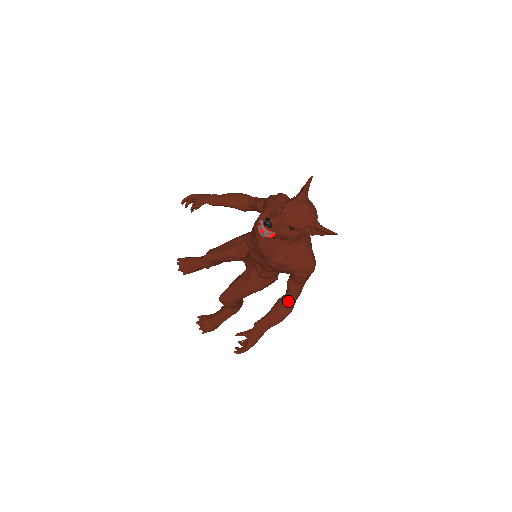
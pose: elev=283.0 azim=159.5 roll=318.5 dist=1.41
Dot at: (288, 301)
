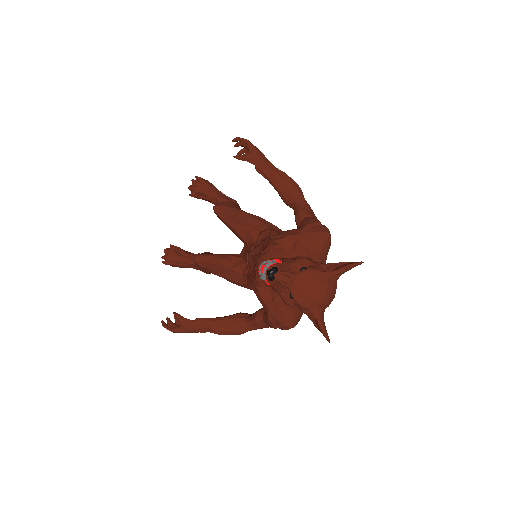
Dot at: (245, 325)
